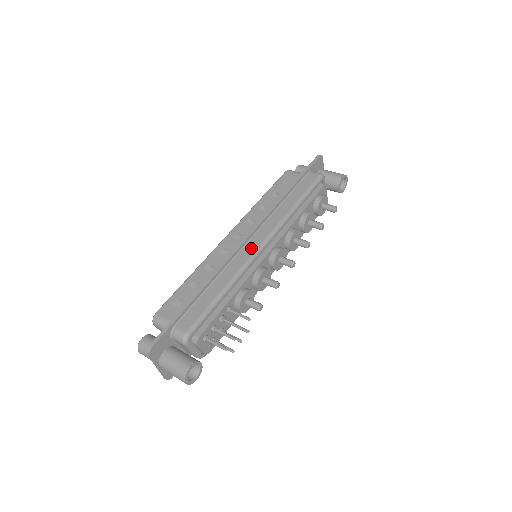
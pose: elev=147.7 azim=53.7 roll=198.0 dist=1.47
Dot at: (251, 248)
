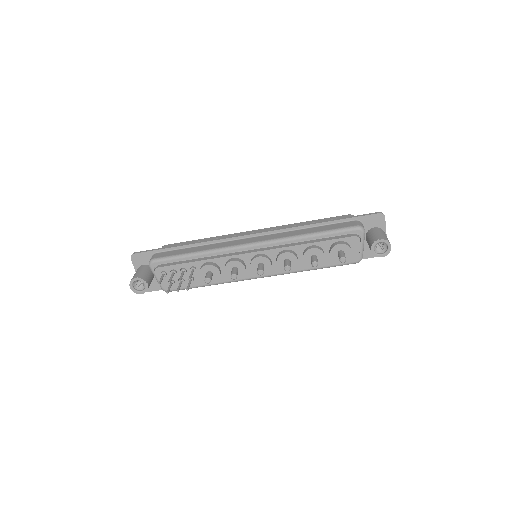
Dot at: (244, 241)
